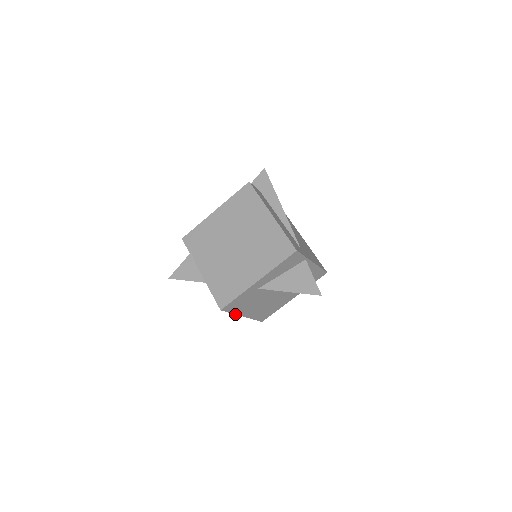
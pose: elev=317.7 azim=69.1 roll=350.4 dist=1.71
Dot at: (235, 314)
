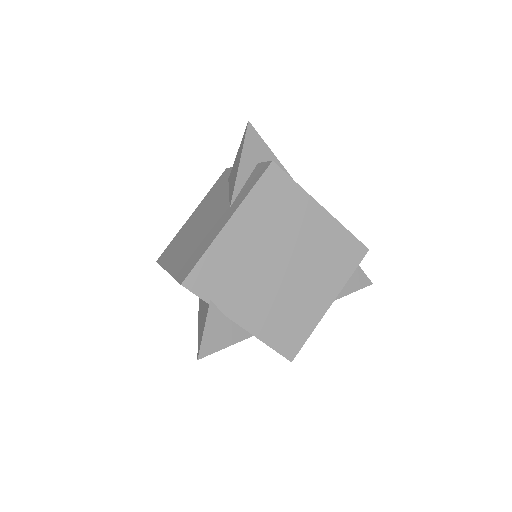
Dot at: occluded
